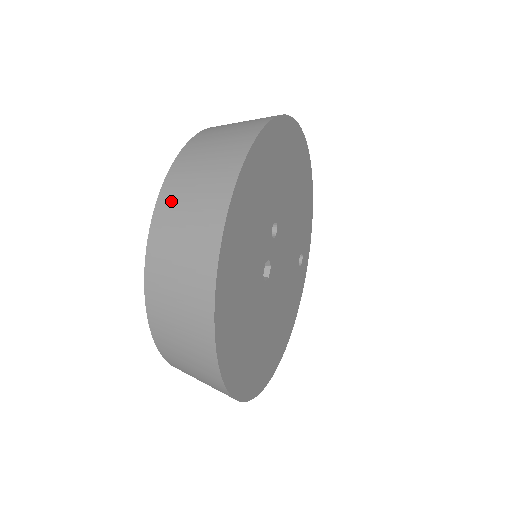
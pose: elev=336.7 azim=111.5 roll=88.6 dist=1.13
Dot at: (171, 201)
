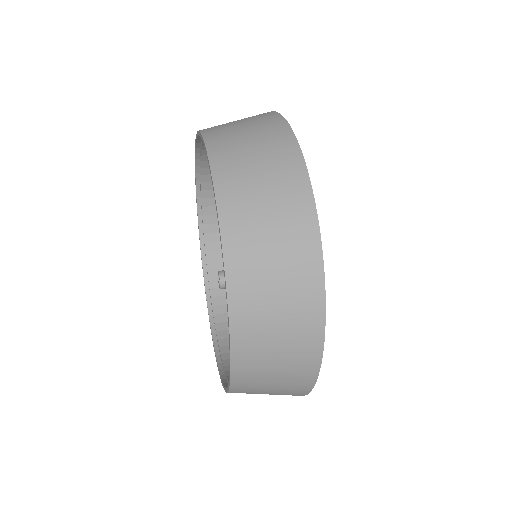
Dot at: (245, 264)
